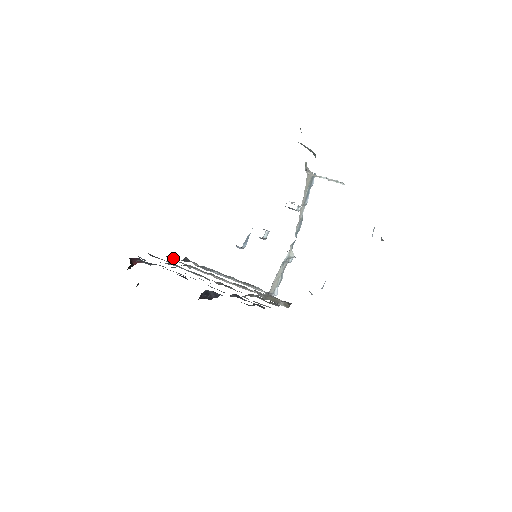
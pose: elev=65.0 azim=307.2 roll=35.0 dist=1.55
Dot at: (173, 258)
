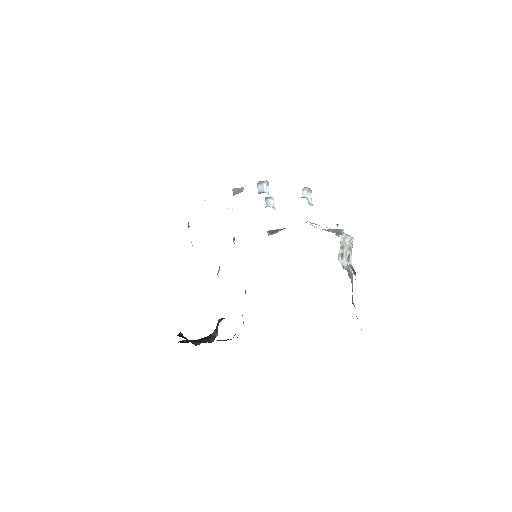
Dot at: occluded
